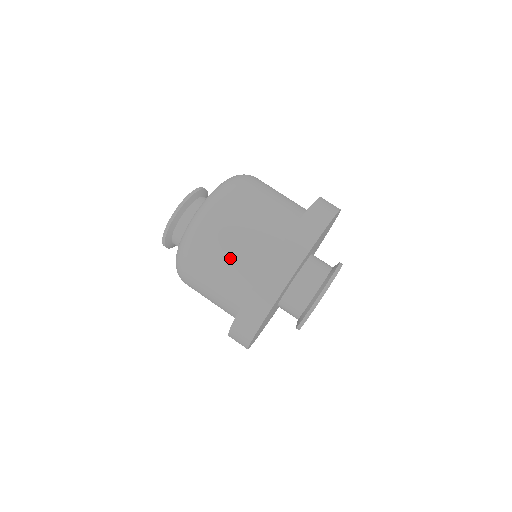
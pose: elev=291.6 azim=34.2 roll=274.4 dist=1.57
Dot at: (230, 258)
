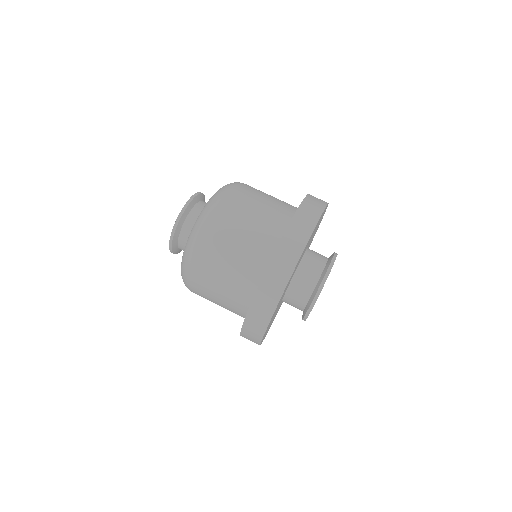
Dot at: (225, 281)
